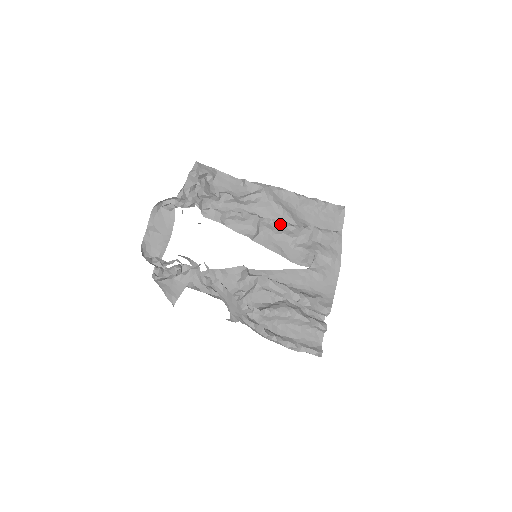
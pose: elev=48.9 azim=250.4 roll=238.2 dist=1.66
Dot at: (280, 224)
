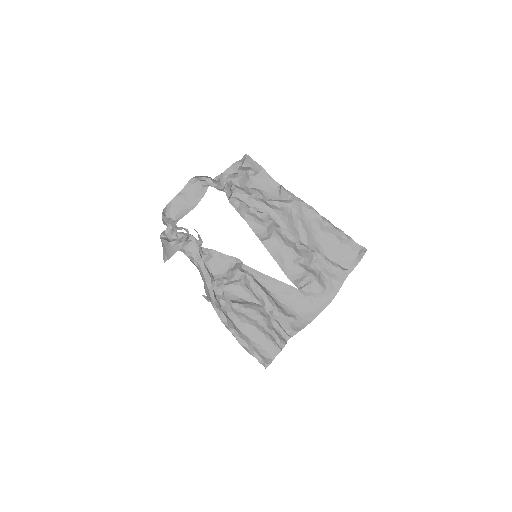
Dot at: (291, 238)
